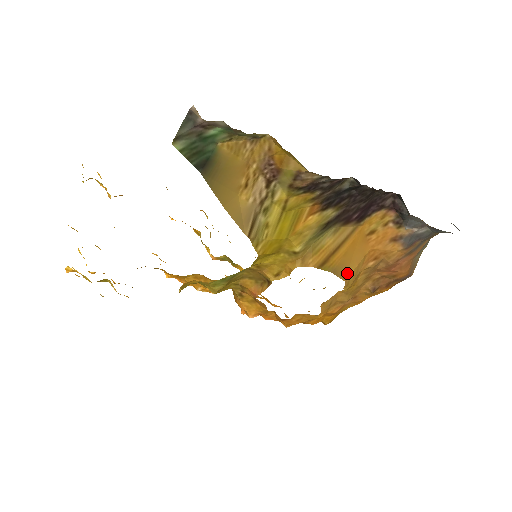
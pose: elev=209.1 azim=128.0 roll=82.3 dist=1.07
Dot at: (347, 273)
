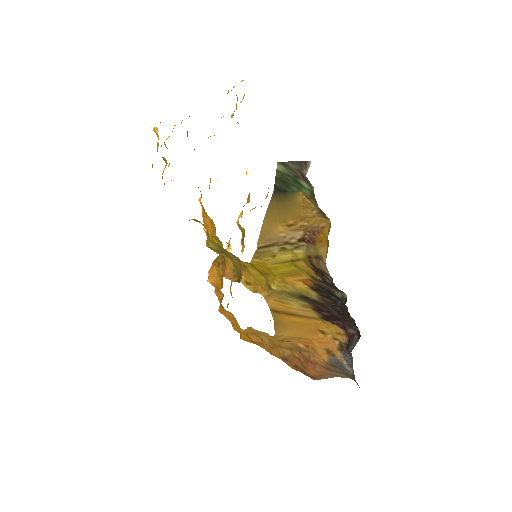
Dot at: (282, 332)
